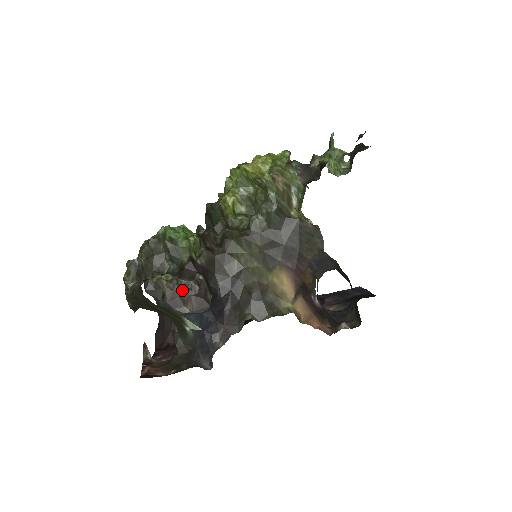
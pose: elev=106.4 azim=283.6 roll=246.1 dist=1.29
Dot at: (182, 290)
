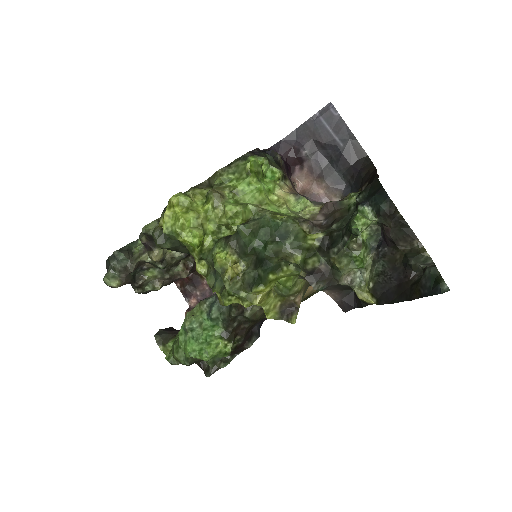
Dot at: (180, 276)
